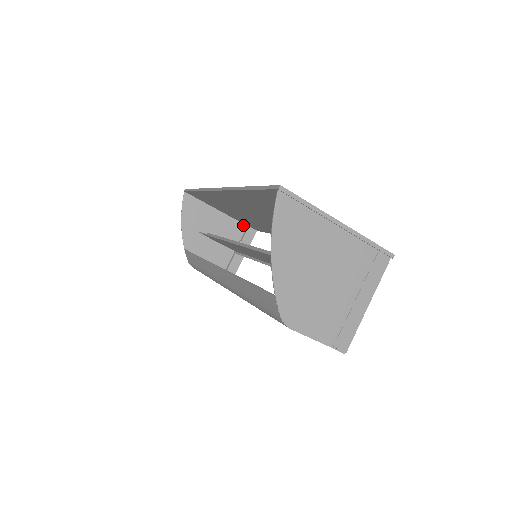
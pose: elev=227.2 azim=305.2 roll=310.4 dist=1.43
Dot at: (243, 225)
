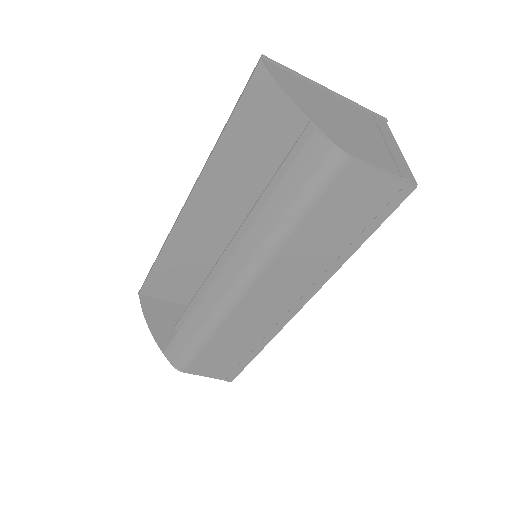
Dot at: occluded
